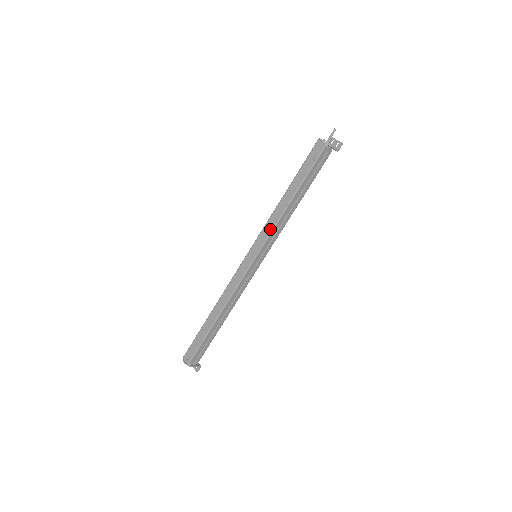
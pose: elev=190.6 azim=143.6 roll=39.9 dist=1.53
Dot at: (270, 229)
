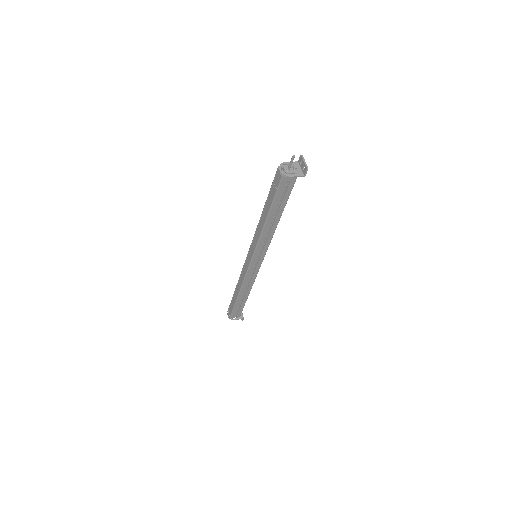
Dot at: (256, 241)
